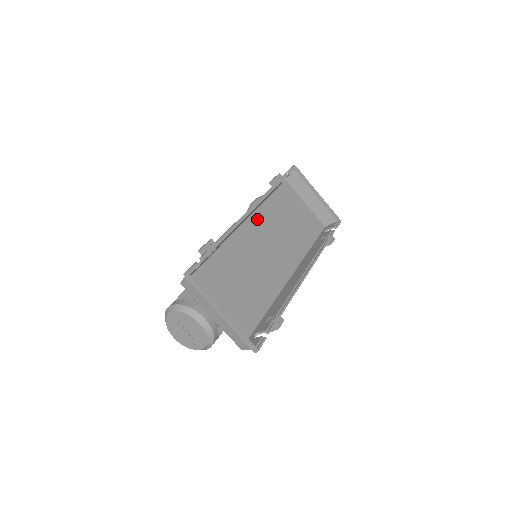
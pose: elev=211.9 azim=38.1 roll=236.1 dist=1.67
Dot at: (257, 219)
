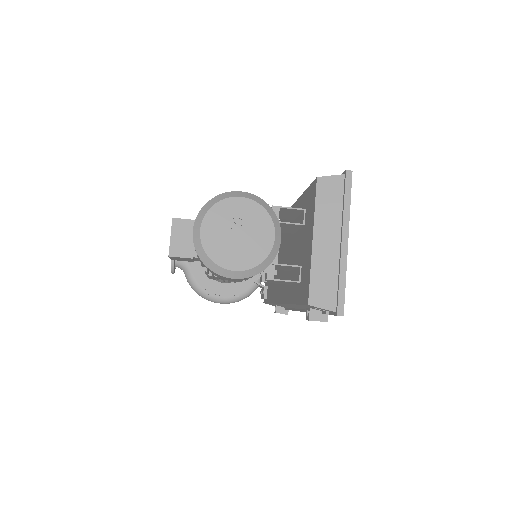
Dot at: occluded
